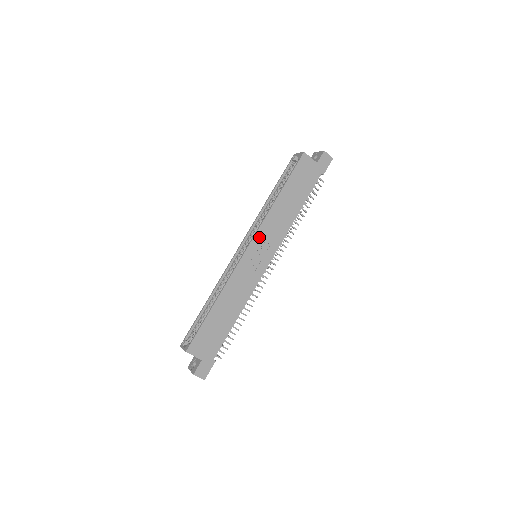
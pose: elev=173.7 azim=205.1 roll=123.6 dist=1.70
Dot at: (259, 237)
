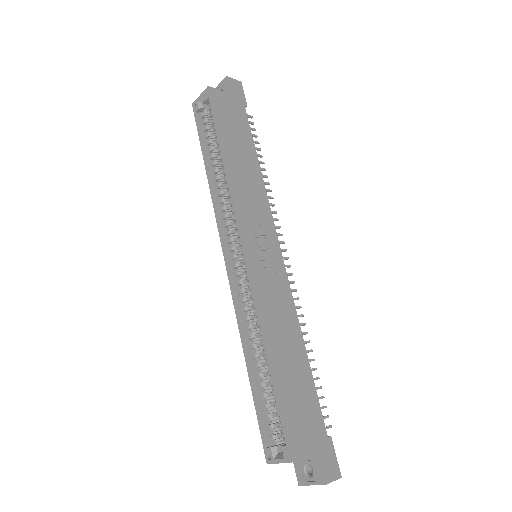
Dot at: (245, 224)
